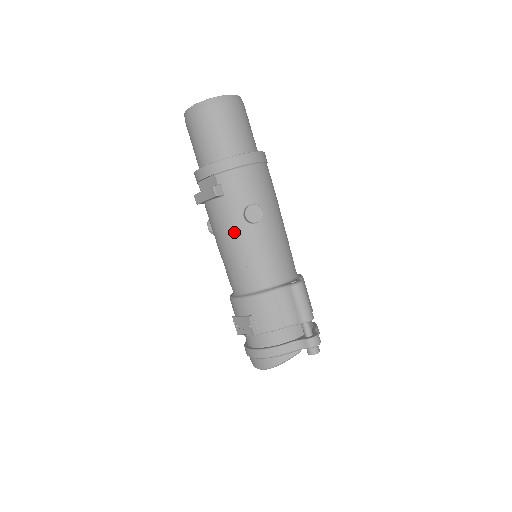
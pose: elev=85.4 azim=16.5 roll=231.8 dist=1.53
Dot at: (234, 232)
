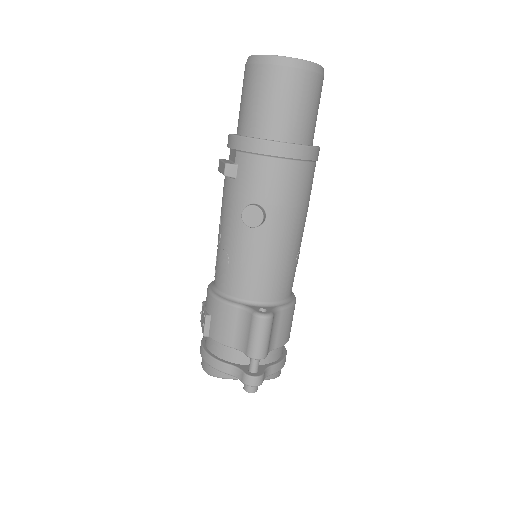
Dot at: (229, 223)
